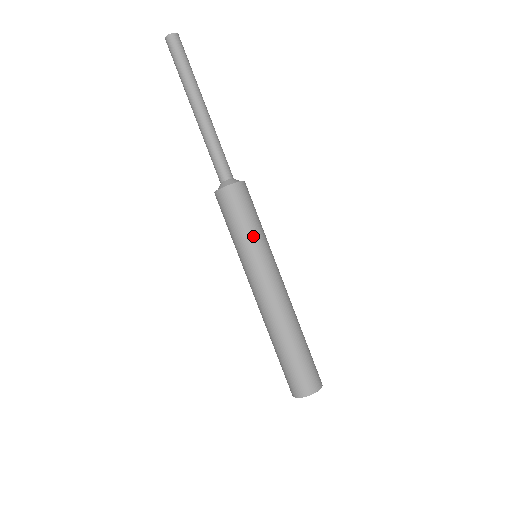
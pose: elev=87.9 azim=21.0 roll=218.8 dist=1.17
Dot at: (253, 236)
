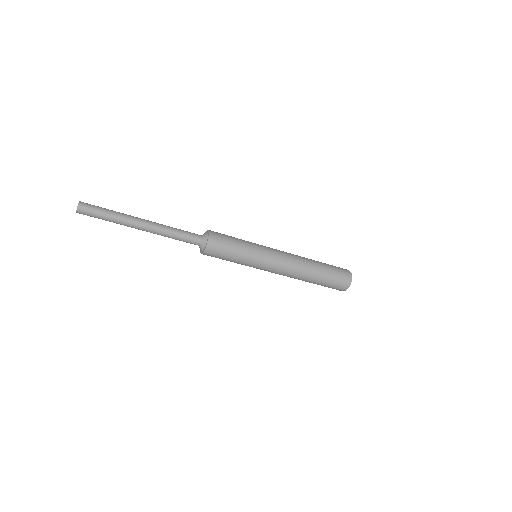
Dot at: (246, 254)
